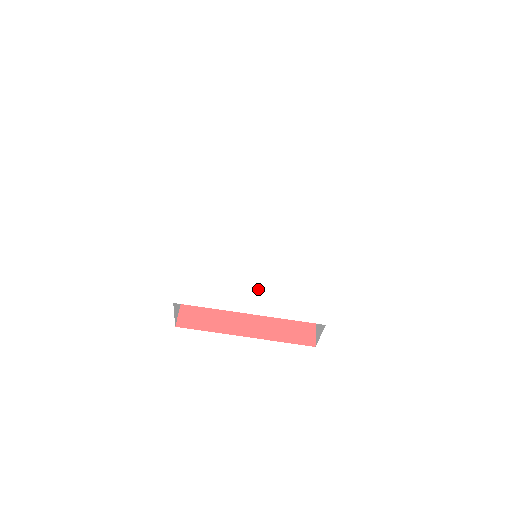
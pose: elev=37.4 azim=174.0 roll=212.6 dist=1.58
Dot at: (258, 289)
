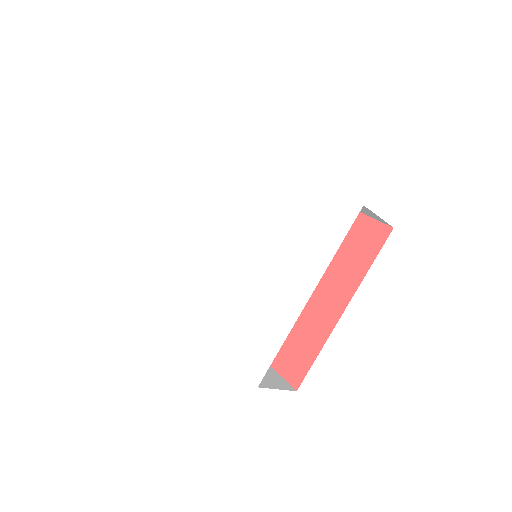
Dot at: (286, 274)
